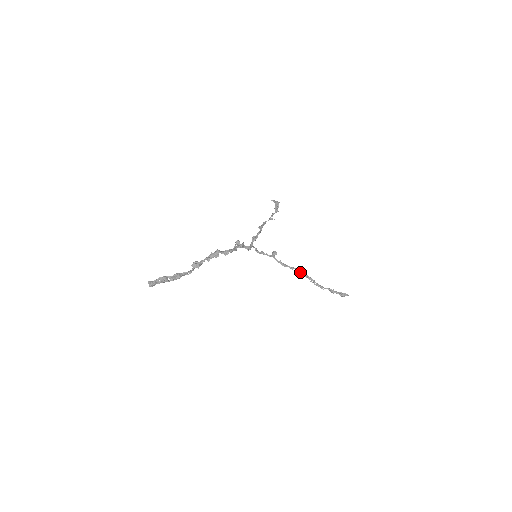
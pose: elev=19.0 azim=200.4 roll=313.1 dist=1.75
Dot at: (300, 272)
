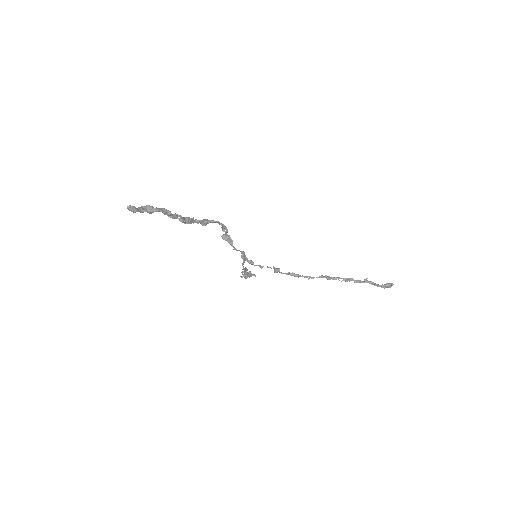
Dot at: (320, 277)
